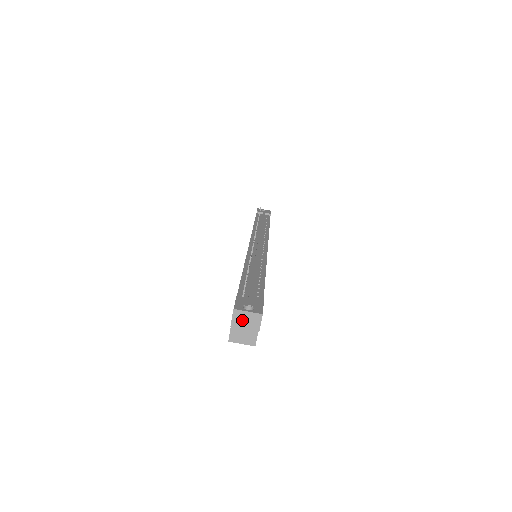
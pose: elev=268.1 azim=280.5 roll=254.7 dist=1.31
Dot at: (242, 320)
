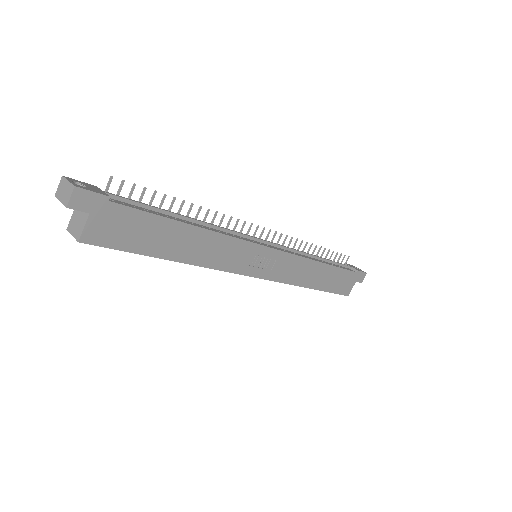
Dot at: (62, 190)
